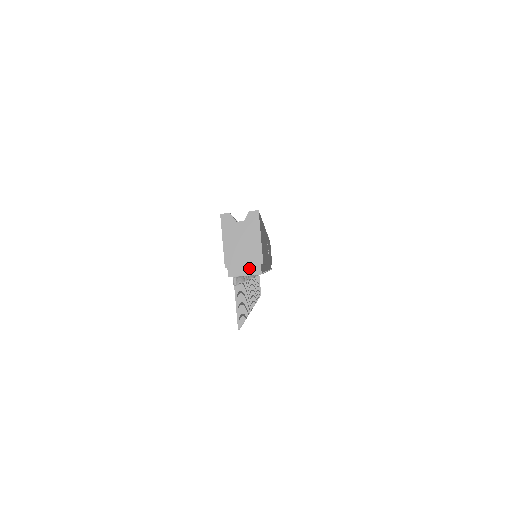
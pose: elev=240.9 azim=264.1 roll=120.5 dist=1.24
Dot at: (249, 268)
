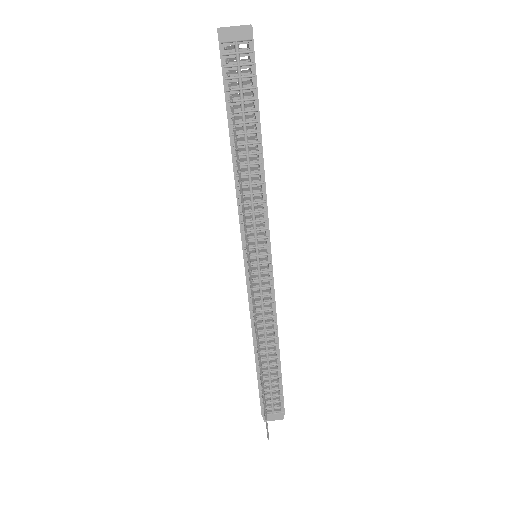
Dot at: (239, 26)
